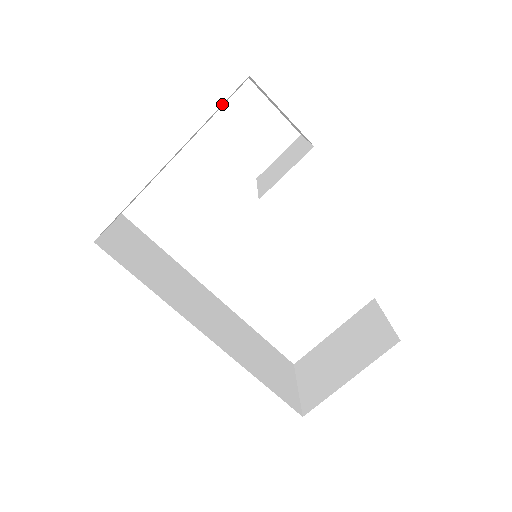
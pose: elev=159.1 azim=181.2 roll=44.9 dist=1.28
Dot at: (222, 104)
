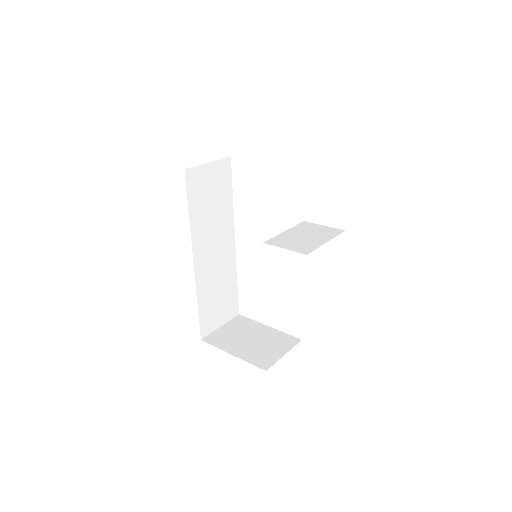
Dot at: occluded
